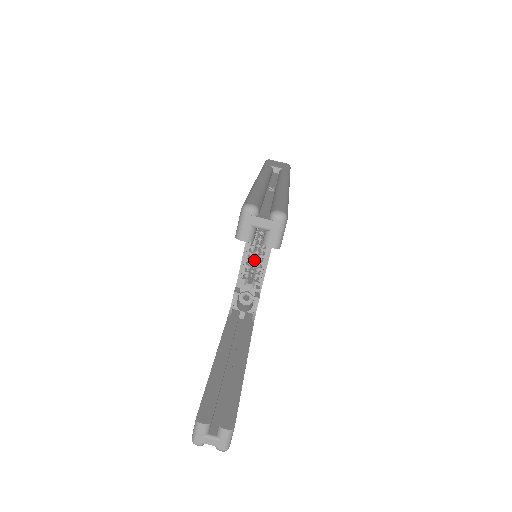
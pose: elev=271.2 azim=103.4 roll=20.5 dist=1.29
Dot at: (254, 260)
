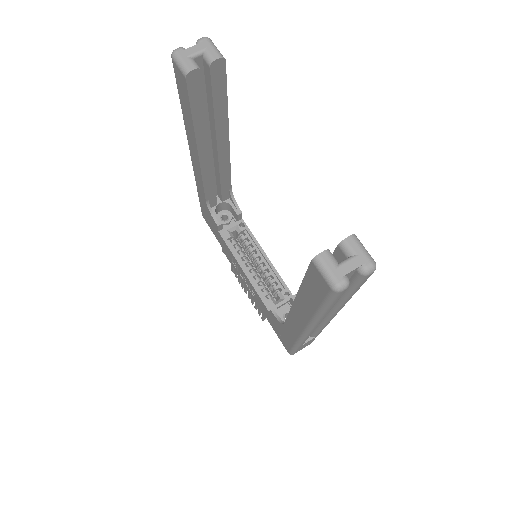
Dot at: (263, 282)
